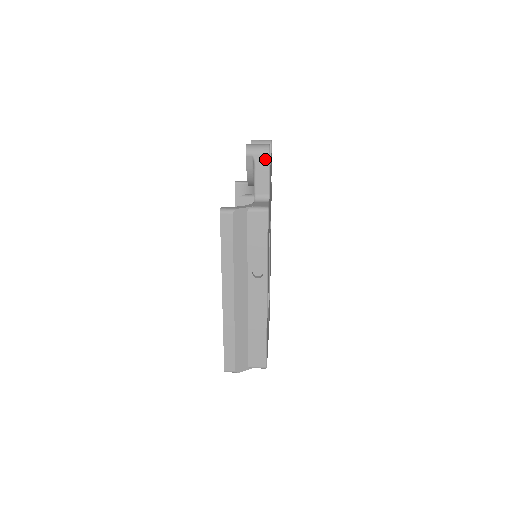
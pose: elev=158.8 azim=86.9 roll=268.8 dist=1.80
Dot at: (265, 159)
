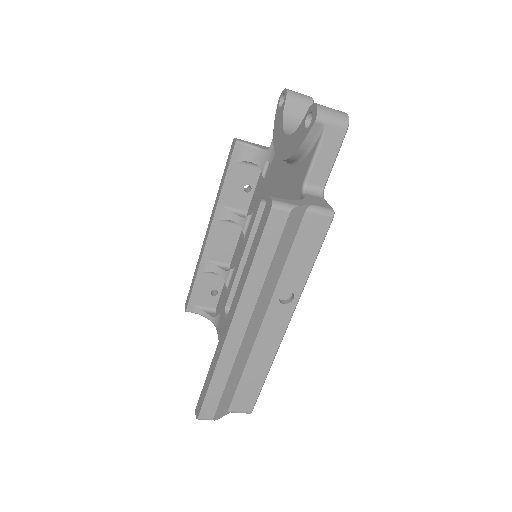
Dot at: (339, 135)
